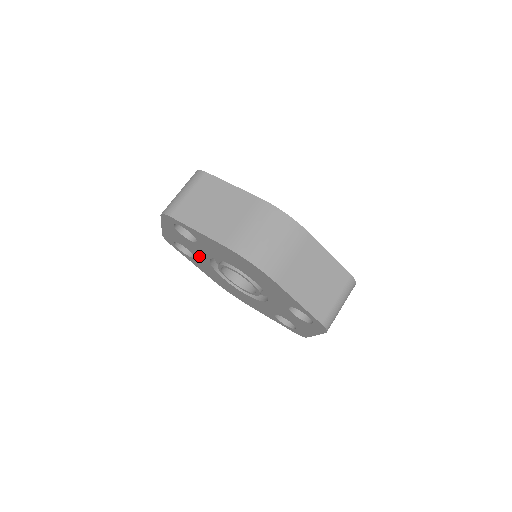
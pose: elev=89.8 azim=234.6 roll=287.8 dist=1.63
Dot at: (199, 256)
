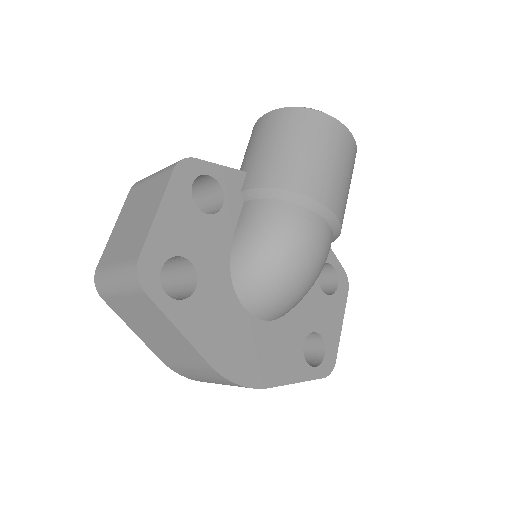
Dot at: occluded
